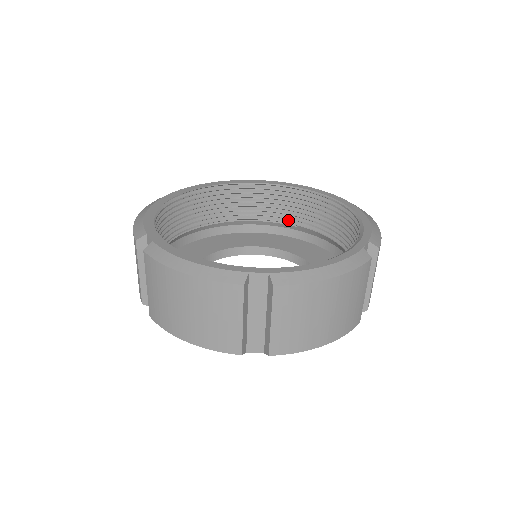
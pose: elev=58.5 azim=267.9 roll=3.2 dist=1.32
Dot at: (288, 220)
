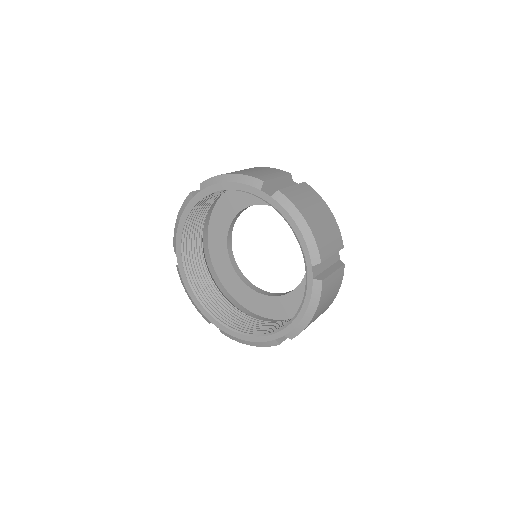
Dot at: occluded
